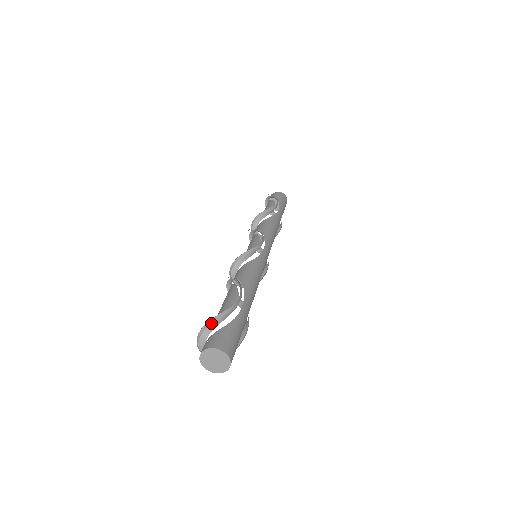
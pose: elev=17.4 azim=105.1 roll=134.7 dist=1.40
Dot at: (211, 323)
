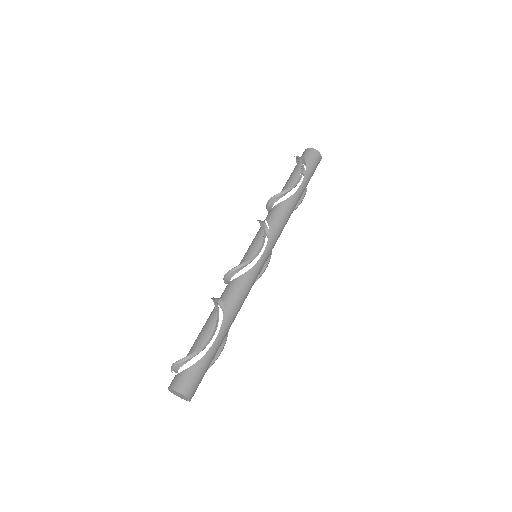
Dot at: (180, 363)
